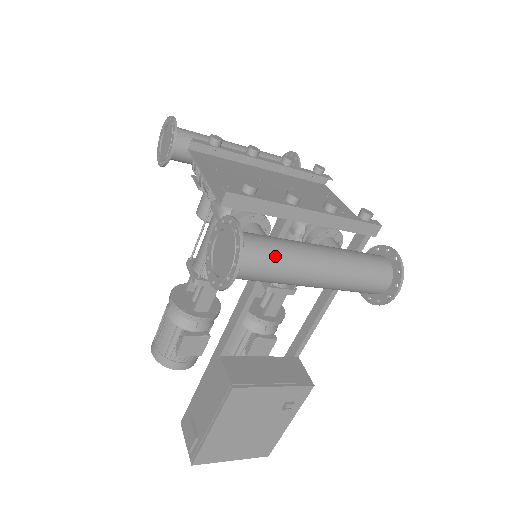
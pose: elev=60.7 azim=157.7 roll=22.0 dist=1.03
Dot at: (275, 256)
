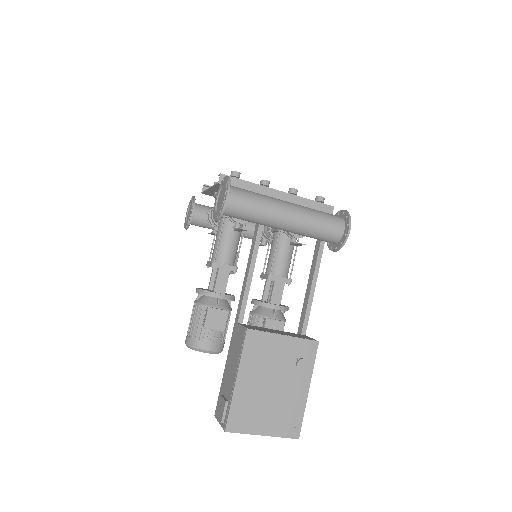
Dot at: (254, 195)
